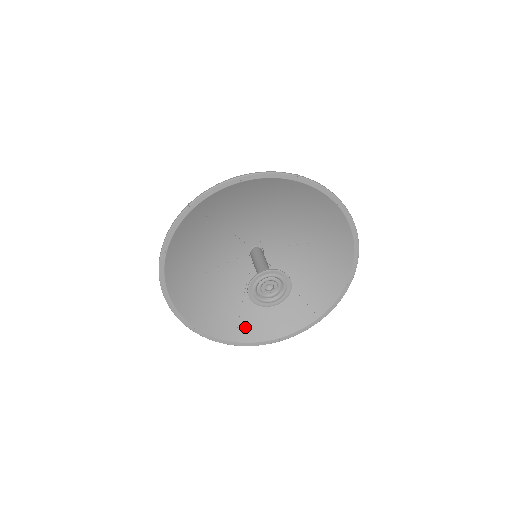
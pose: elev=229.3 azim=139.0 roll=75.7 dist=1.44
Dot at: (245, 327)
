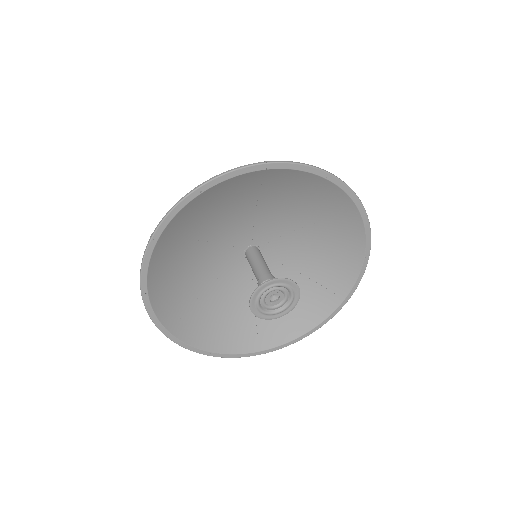
Dot at: (188, 322)
